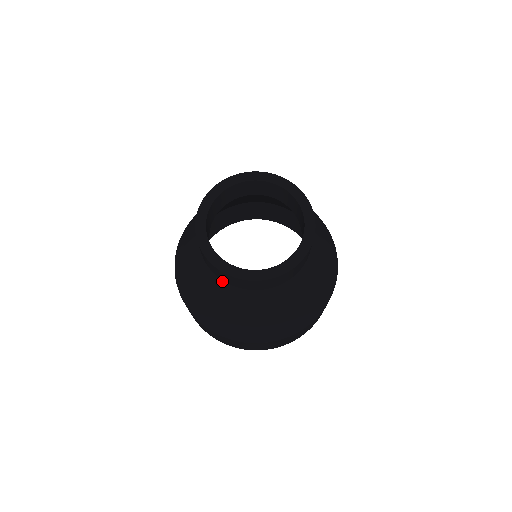
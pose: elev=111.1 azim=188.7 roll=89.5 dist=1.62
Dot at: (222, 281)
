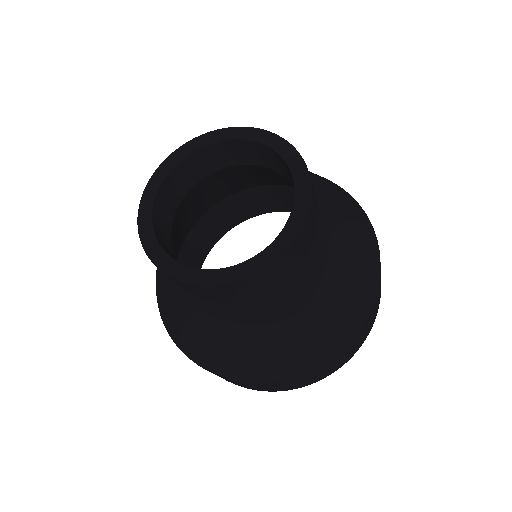
Dot at: occluded
